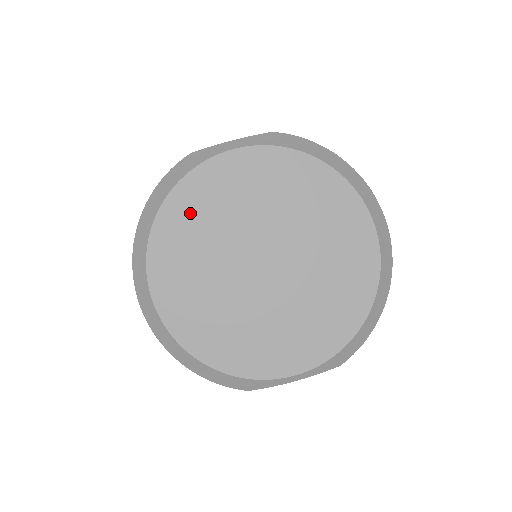
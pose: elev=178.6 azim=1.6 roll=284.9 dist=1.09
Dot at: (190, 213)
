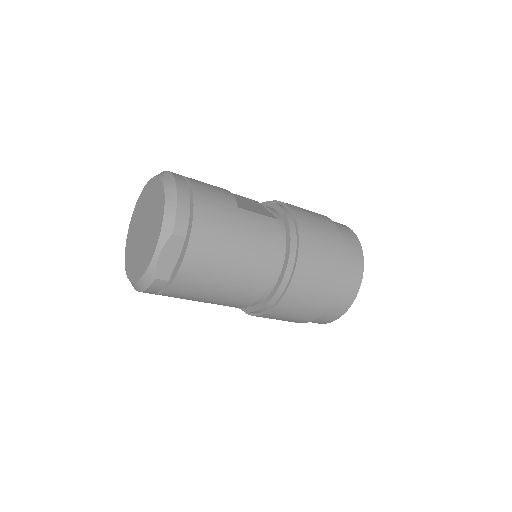
Dot at: (130, 239)
